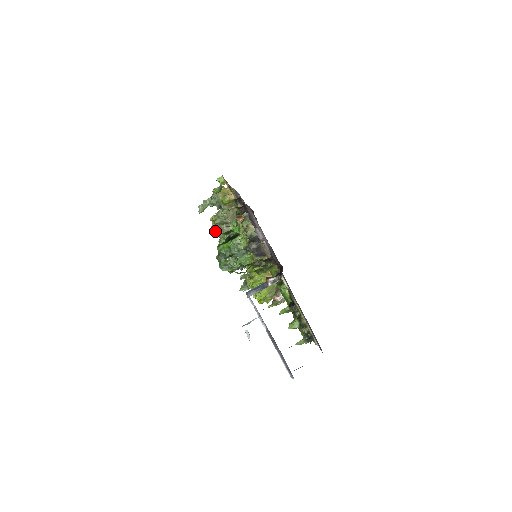
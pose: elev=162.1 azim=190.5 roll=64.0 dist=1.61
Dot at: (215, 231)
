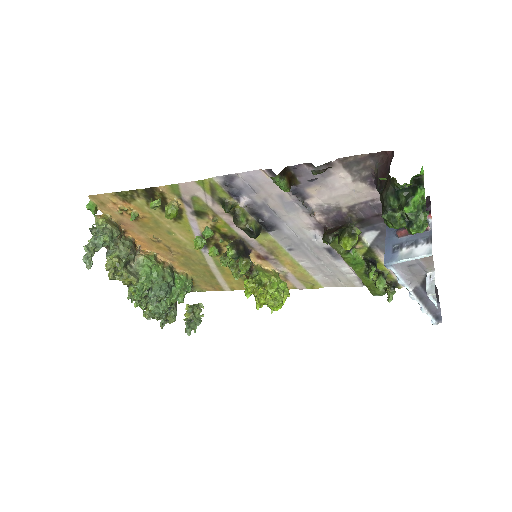
Dot at: occluded
